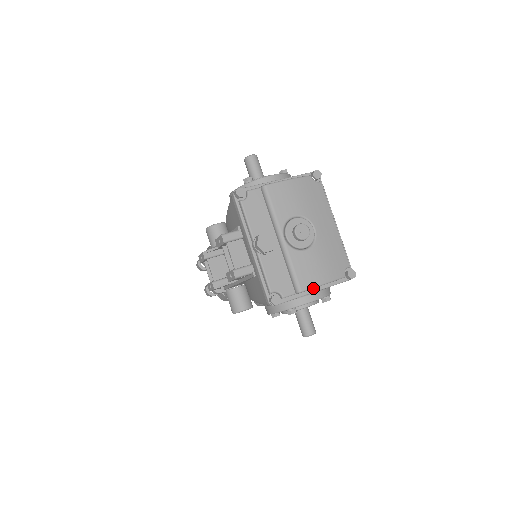
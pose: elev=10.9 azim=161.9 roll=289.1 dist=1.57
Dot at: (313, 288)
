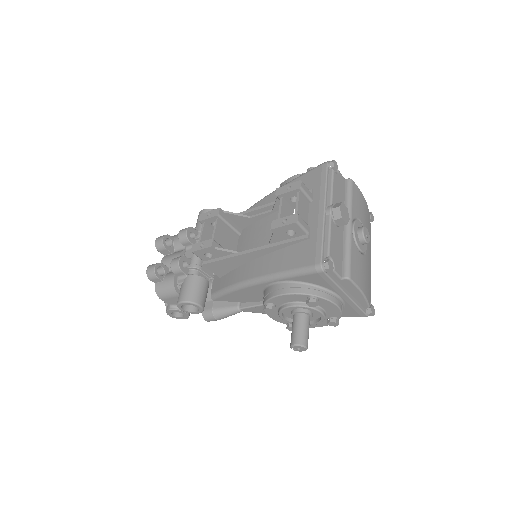
Dot at: (348, 291)
